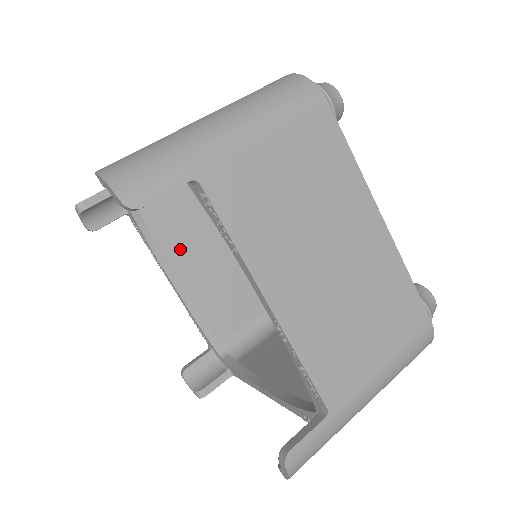
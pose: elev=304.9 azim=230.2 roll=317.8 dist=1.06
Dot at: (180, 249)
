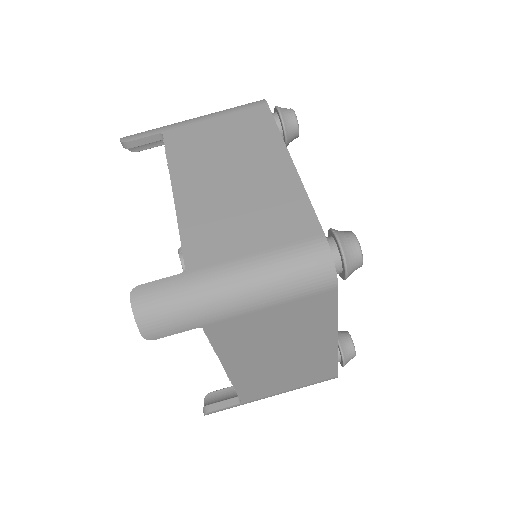
Dot at: occluded
